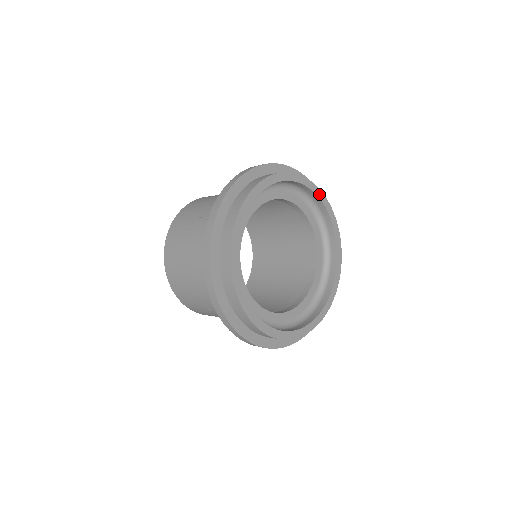
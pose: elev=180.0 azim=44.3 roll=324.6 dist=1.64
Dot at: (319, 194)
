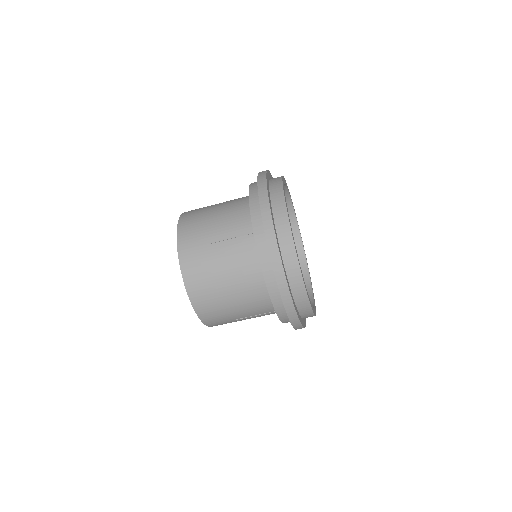
Dot at: (307, 263)
